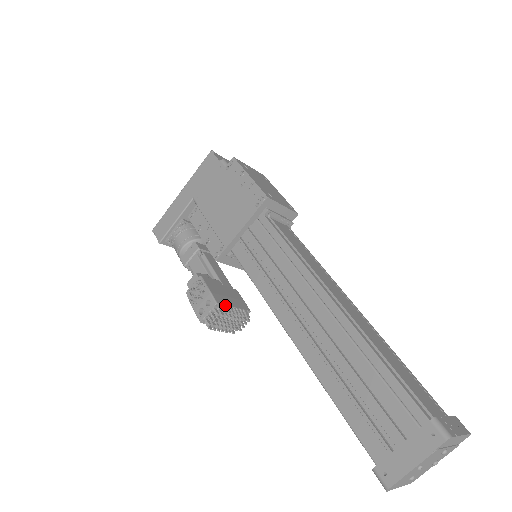
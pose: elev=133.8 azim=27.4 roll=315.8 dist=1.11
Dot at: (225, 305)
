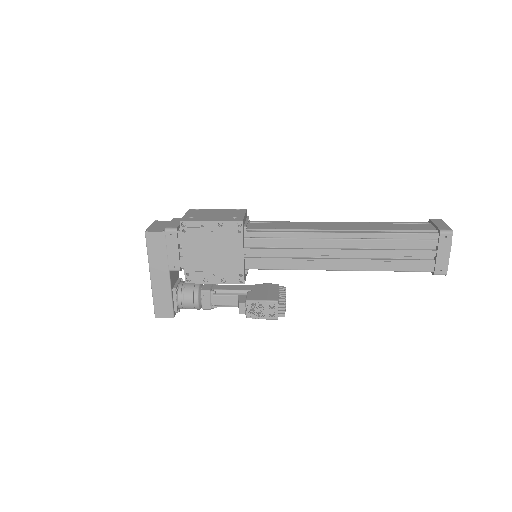
Dot at: (278, 297)
